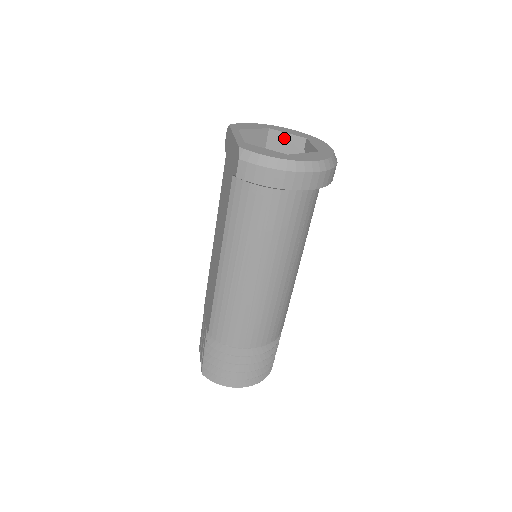
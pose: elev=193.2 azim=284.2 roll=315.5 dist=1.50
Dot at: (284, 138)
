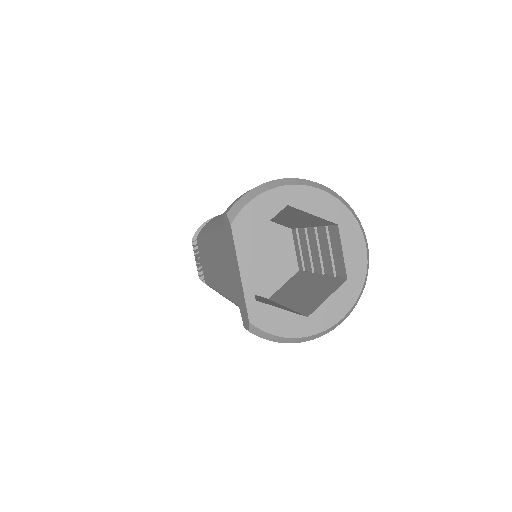
Dot at: (307, 214)
